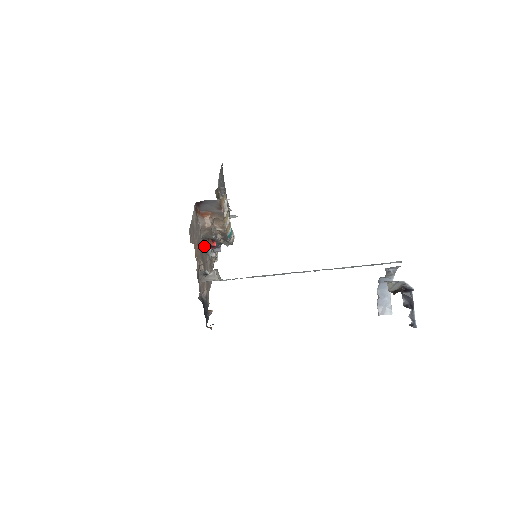
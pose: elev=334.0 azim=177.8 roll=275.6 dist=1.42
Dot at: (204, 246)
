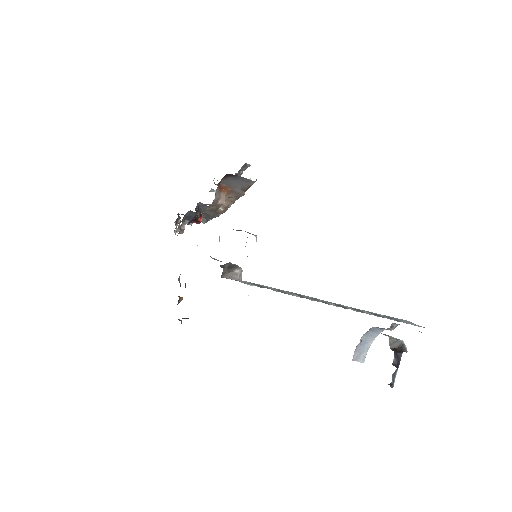
Dot at: occluded
